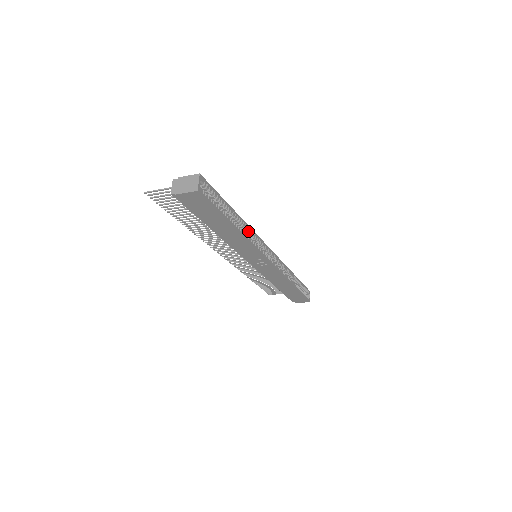
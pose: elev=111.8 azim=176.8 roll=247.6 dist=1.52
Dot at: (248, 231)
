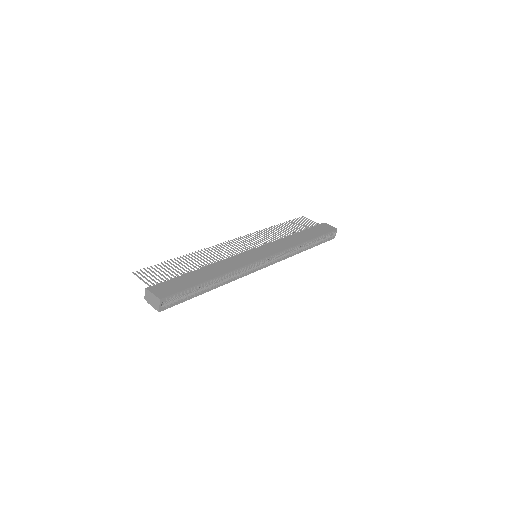
Dot at: (231, 274)
